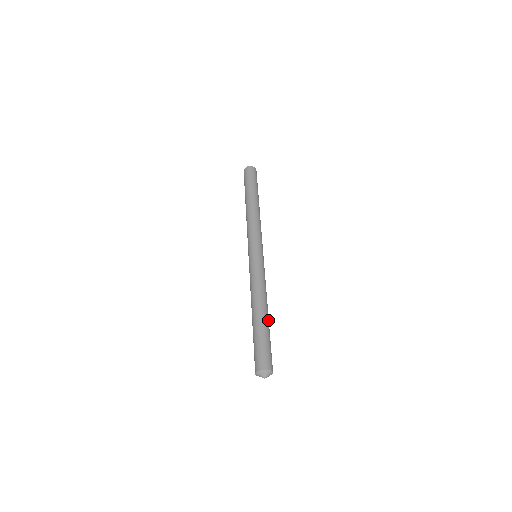
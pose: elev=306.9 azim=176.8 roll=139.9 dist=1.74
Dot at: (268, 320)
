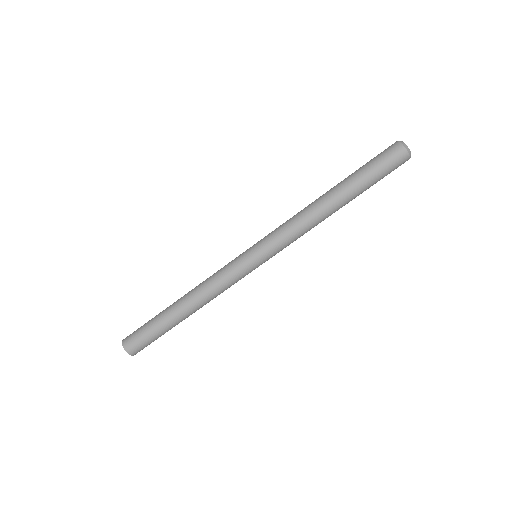
Dot at: occluded
